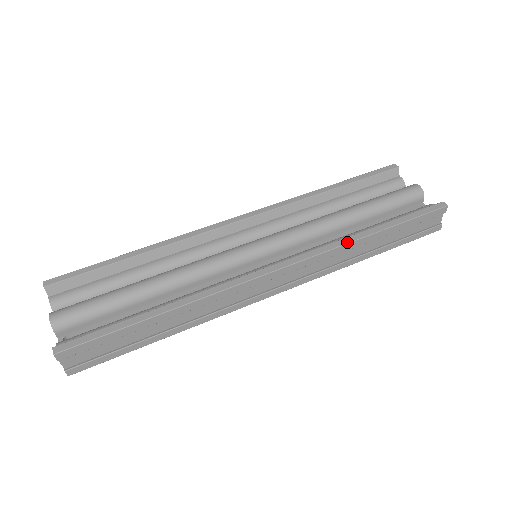
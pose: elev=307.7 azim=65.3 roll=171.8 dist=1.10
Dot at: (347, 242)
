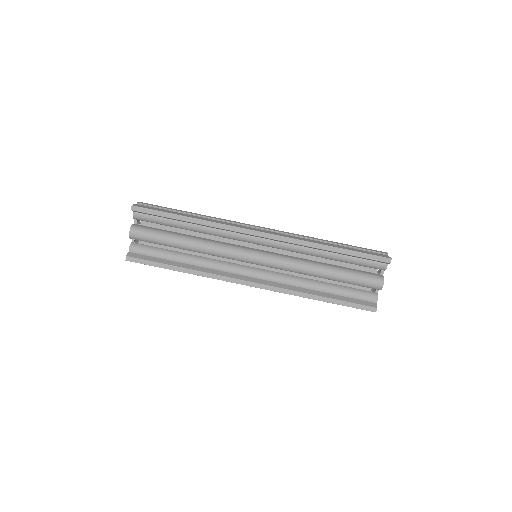
Dot at: (299, 296)
